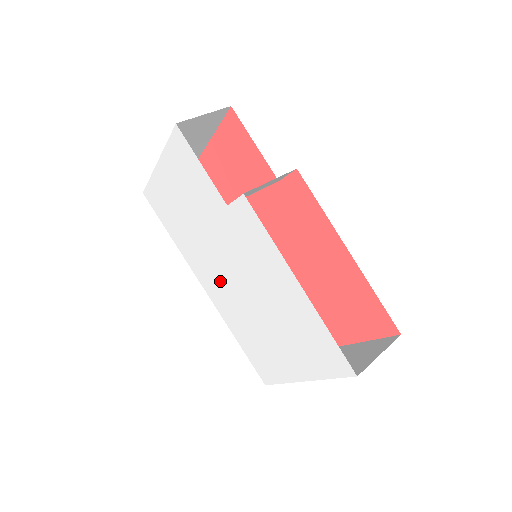
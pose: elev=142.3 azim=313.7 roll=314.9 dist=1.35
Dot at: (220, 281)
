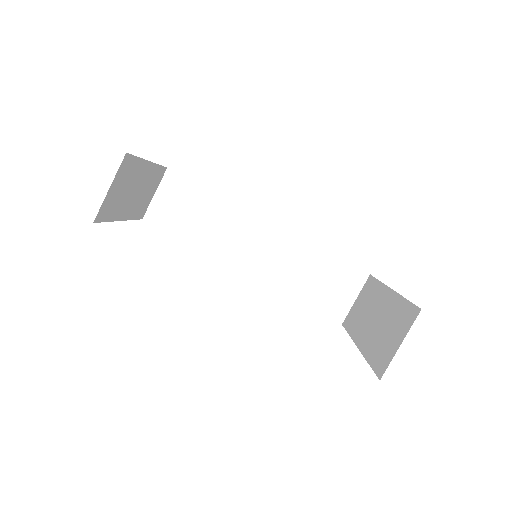
Dot at: occluded
